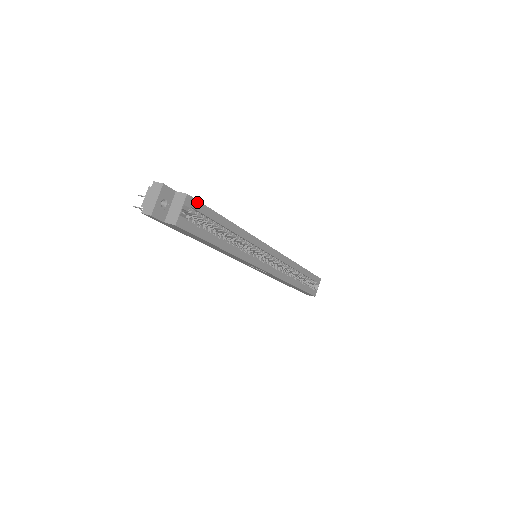
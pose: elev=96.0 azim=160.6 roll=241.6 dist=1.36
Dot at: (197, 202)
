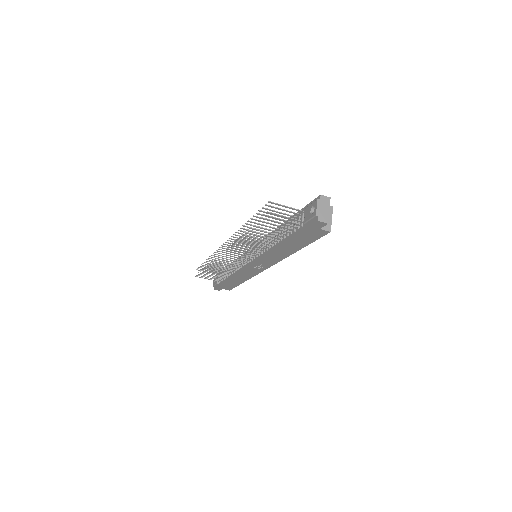
Dot at: occluded
